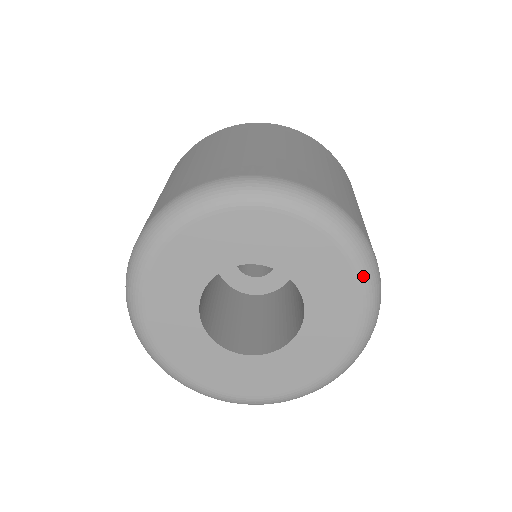
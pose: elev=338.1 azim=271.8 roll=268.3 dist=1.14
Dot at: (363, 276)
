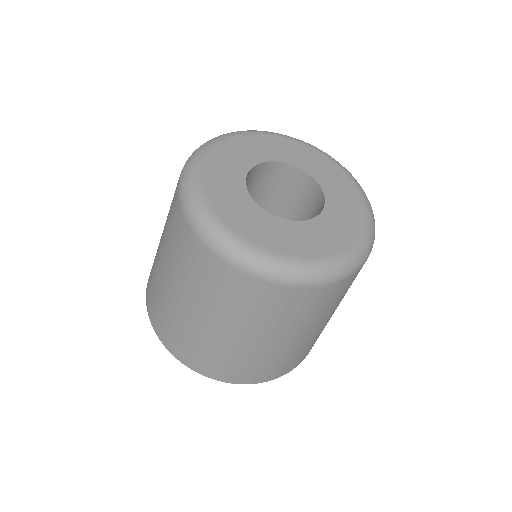
Dot at: (342, 167)
